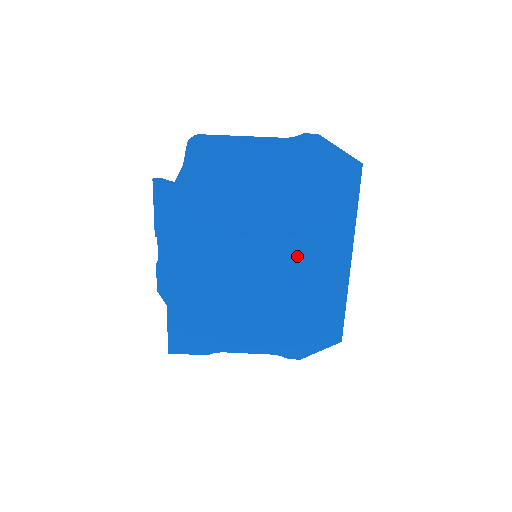
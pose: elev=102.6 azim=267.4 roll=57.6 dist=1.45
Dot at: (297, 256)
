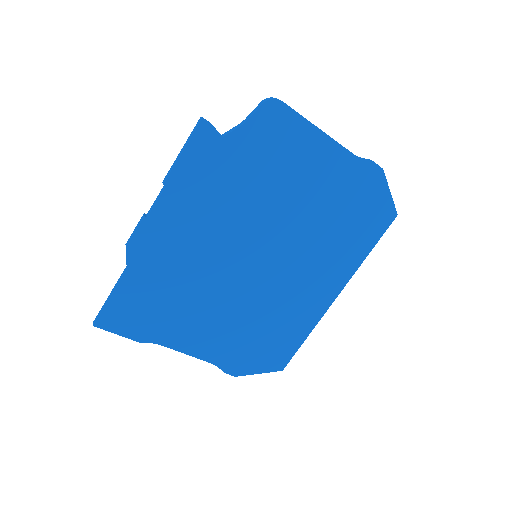
Dot at: (295, 273)
